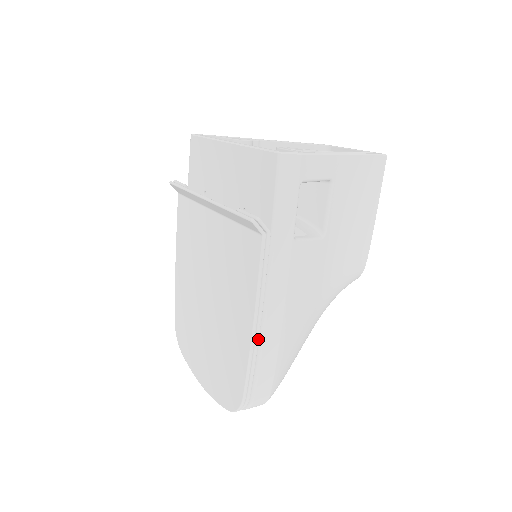
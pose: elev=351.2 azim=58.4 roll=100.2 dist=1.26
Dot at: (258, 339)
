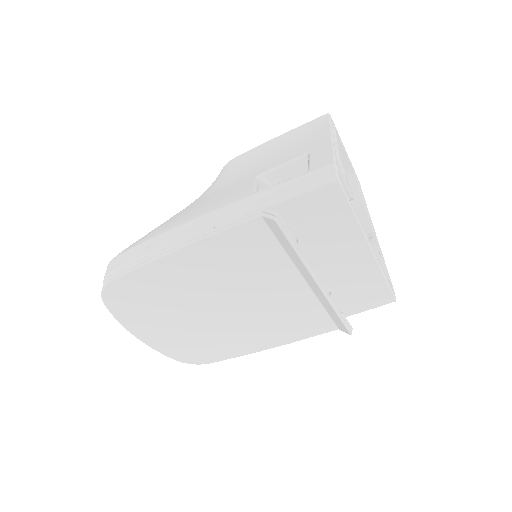
Dot at: occluded
